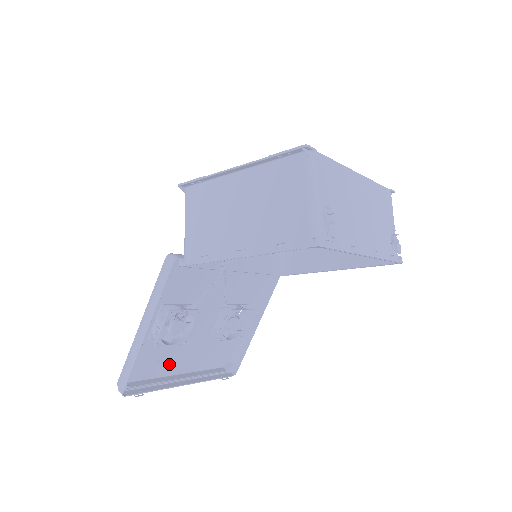
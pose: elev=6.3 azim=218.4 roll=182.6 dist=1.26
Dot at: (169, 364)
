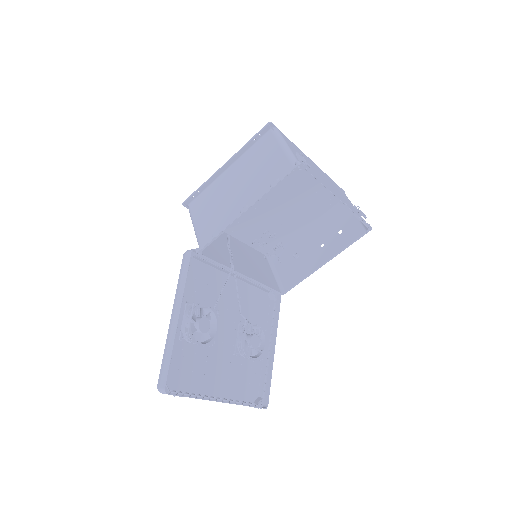
Dot at: (202, 379)
